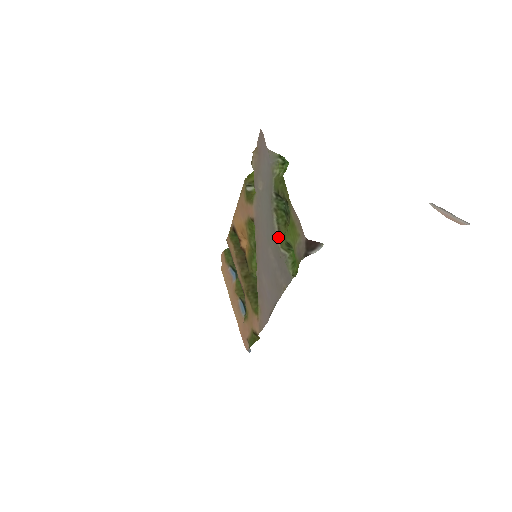
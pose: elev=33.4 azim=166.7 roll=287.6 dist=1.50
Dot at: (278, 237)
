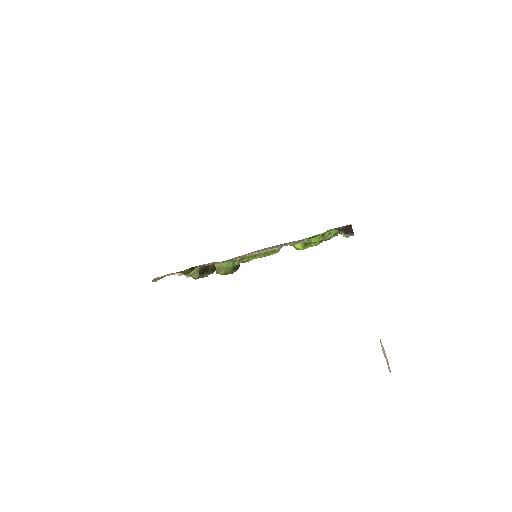
Dot at: occluded
